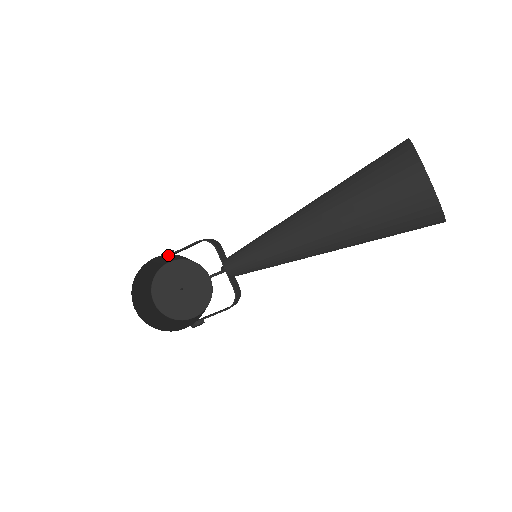
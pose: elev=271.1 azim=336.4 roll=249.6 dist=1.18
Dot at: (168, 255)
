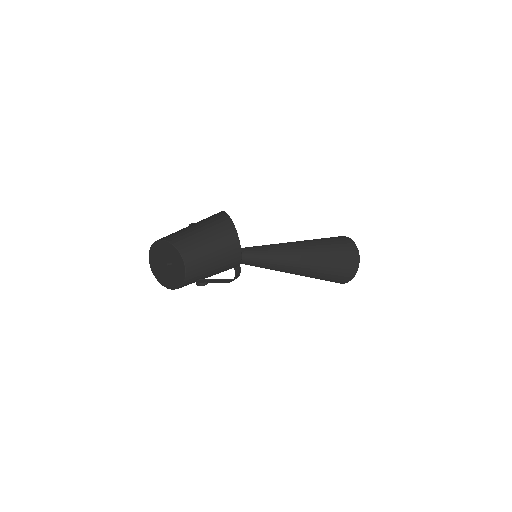
Dot at: (221, 220)
